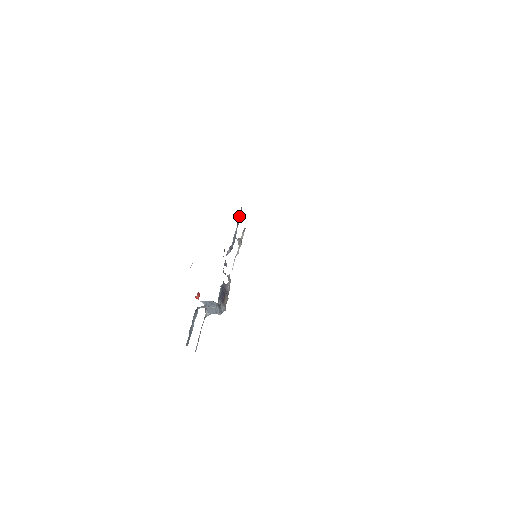
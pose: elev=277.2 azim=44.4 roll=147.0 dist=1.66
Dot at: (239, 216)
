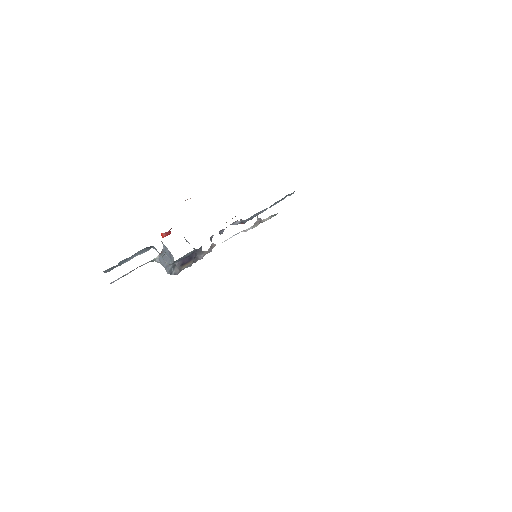
Dot at: (282, 198)
